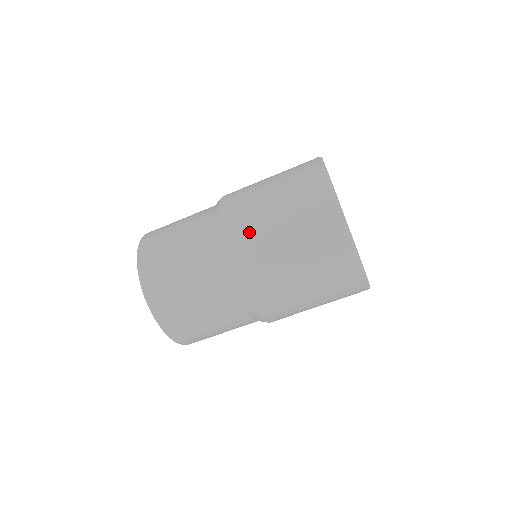
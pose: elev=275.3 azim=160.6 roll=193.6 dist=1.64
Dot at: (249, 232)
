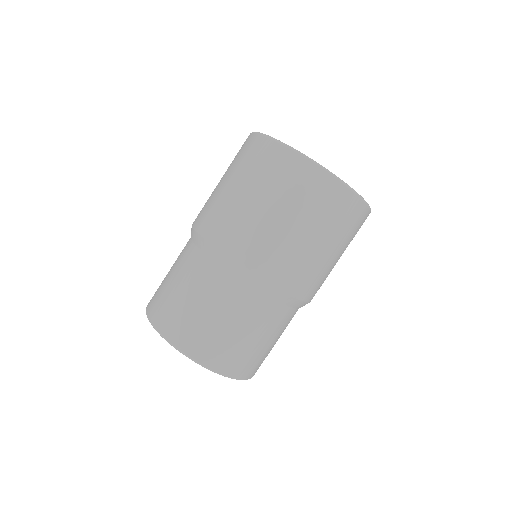
Dot at: (213, 212)
